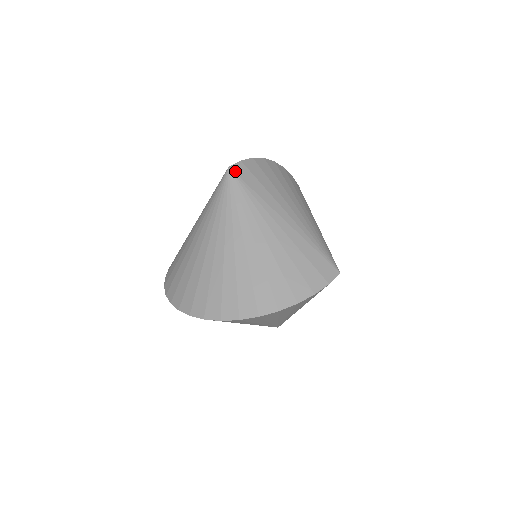
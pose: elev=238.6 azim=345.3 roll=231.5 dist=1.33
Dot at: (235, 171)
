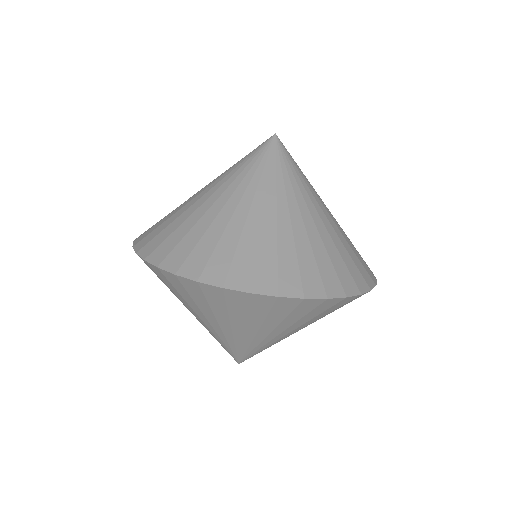
Dot at: (280, 141)
